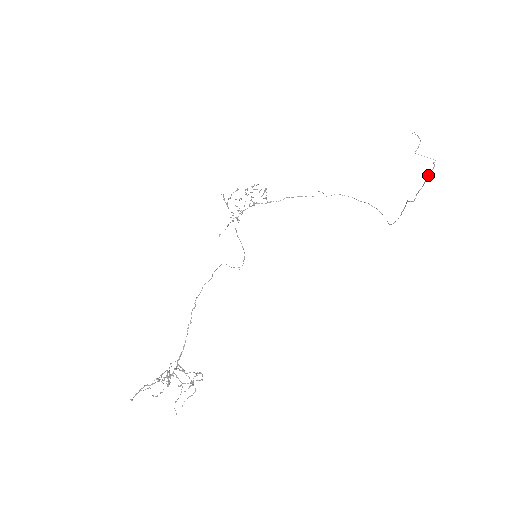
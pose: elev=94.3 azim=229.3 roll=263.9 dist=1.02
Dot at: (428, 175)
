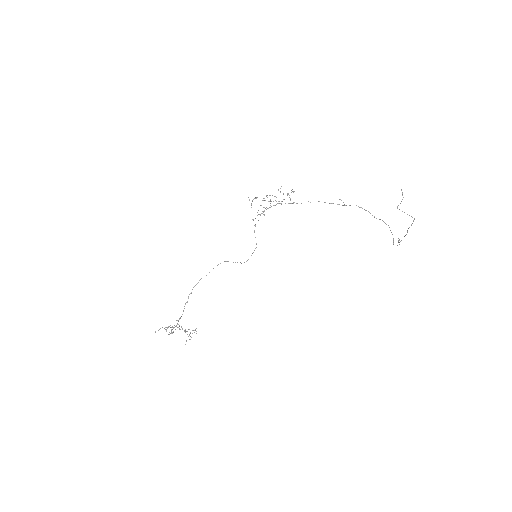
Dot at: occluded
